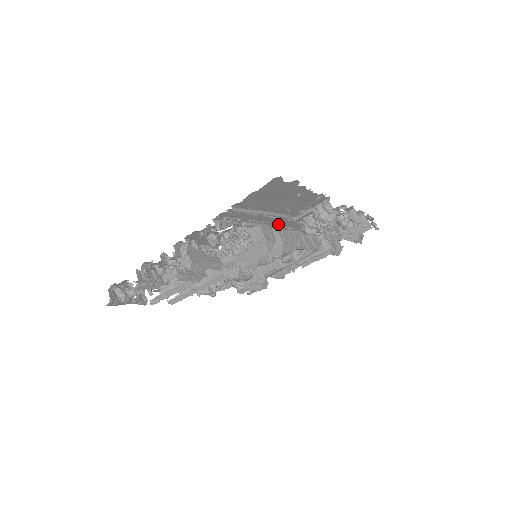
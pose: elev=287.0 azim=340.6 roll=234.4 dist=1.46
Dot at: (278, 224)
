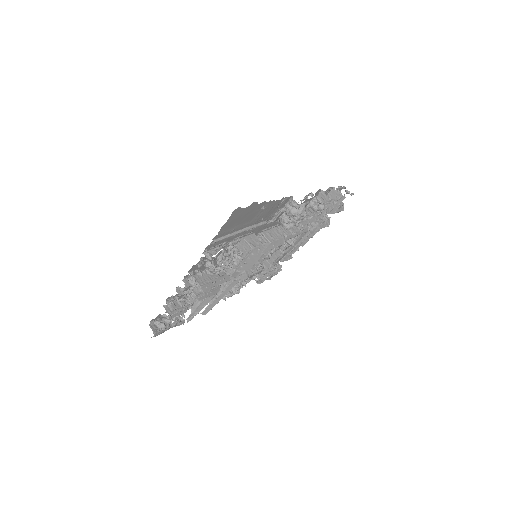
Dot at: (261, 229)
